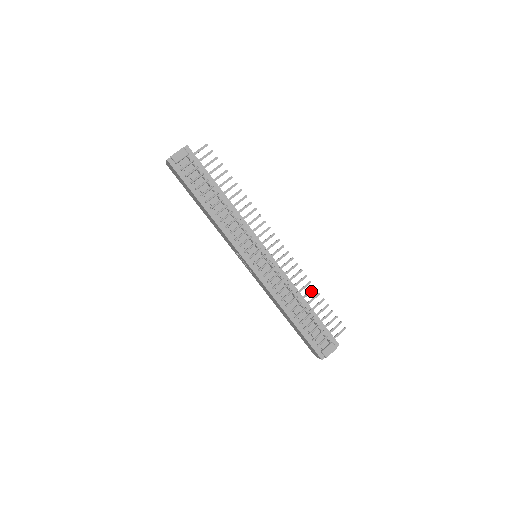
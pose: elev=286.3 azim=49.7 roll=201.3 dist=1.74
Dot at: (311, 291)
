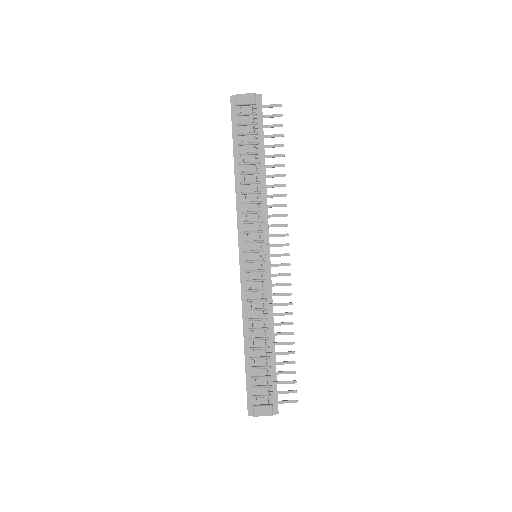
Dot at: (286, 333)
